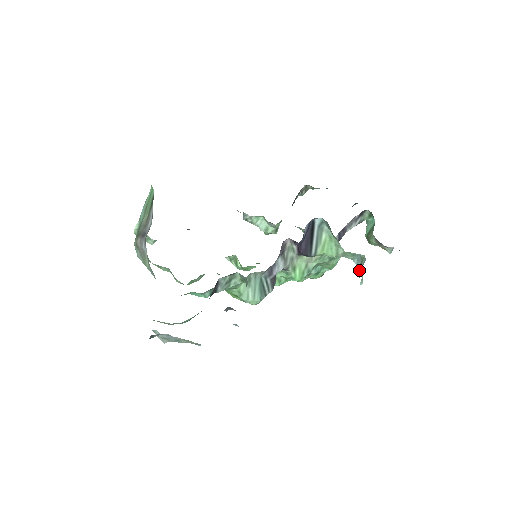
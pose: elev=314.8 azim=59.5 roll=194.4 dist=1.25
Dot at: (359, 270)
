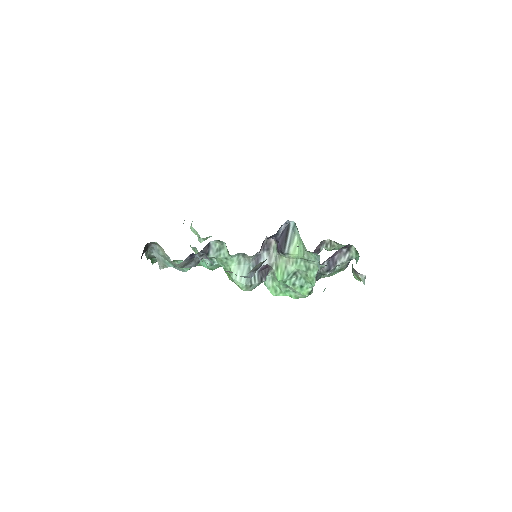
Dot at: occluded
